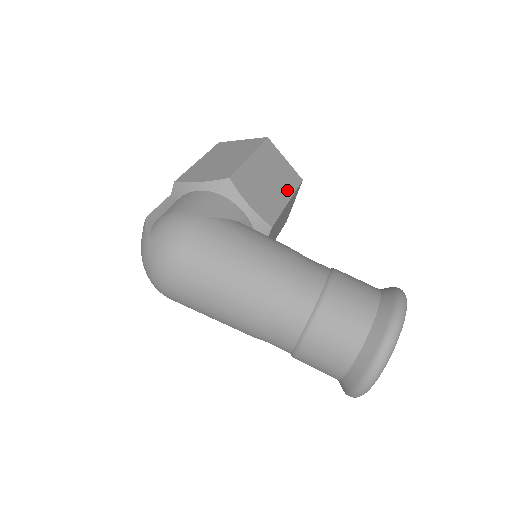
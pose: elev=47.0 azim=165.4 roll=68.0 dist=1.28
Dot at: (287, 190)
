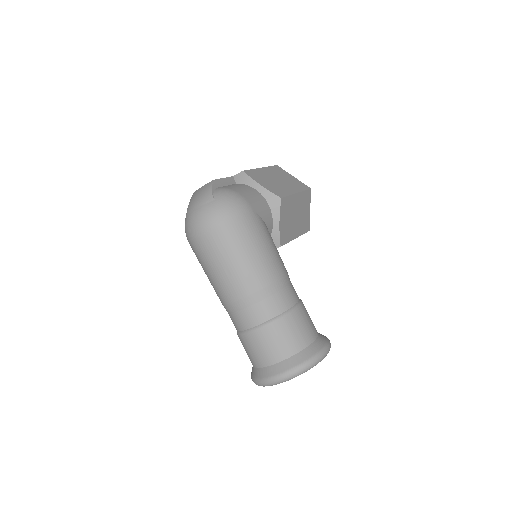
Dot at: (300, 230)
